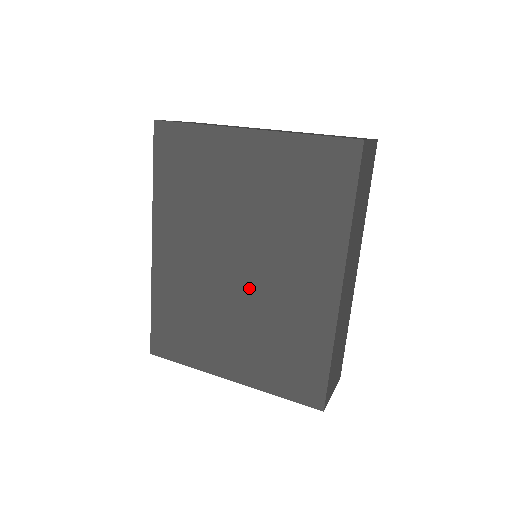
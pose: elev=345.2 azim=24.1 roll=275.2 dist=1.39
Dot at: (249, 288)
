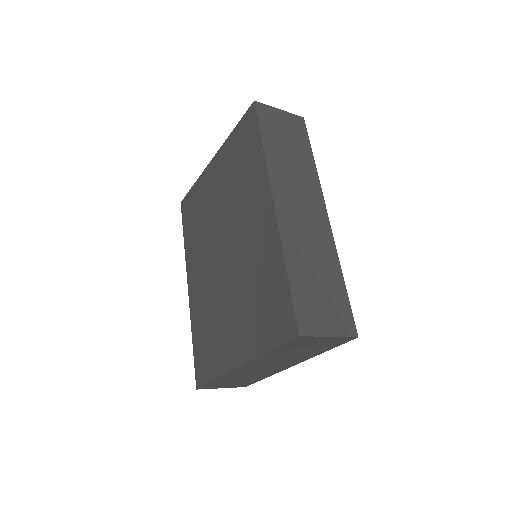
Dot at: (232, 263)
